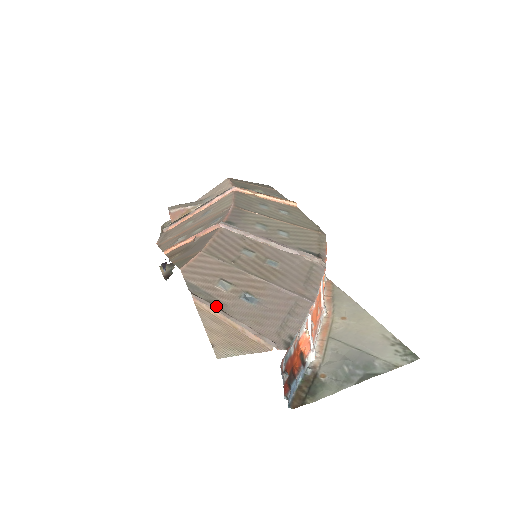
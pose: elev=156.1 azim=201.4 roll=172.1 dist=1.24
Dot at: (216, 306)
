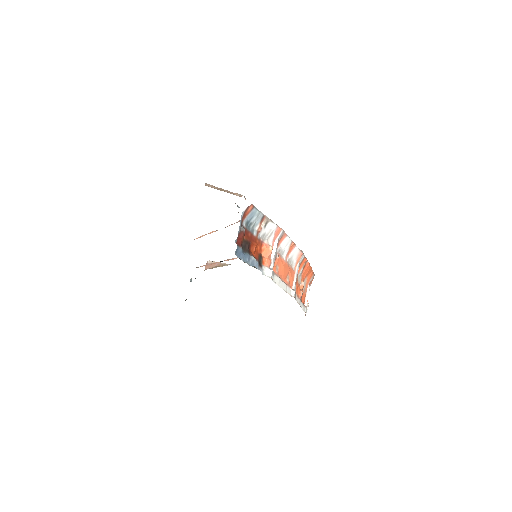
Dot at: occluded
